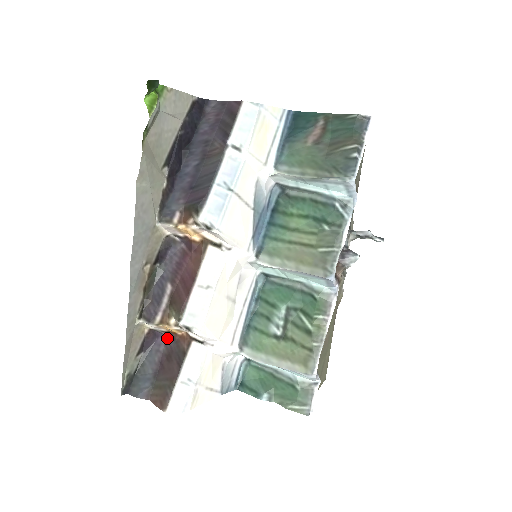
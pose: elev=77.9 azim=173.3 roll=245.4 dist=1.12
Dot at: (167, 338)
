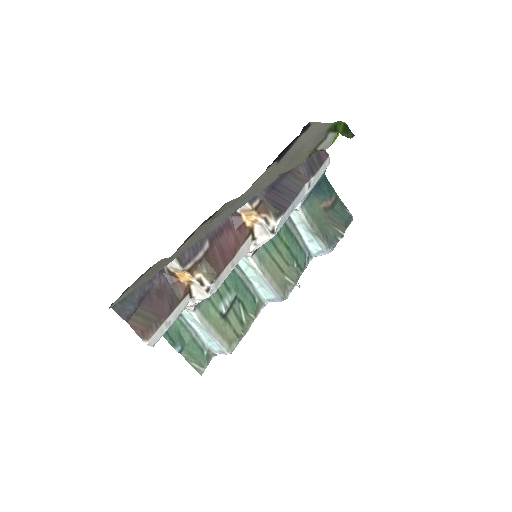
Dot at: (164, 275)
